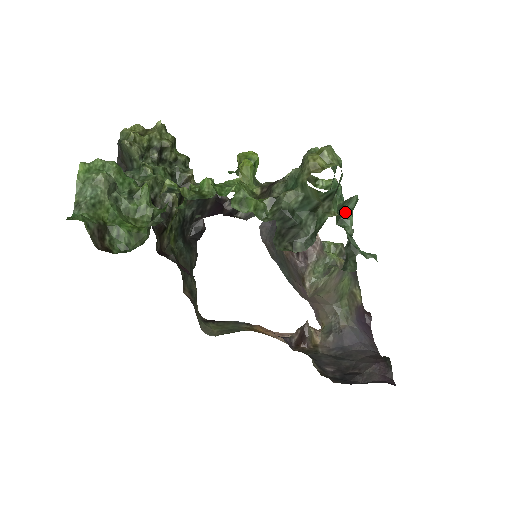
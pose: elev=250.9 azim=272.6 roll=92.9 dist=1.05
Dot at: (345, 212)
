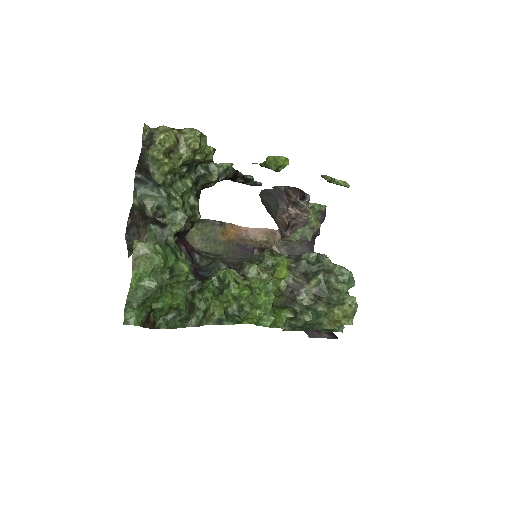
Dot at: occluded
